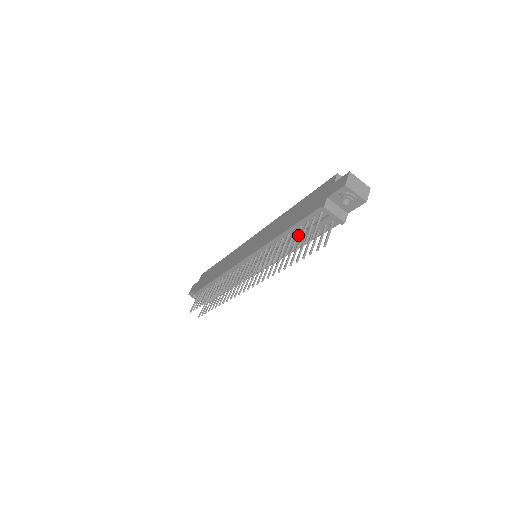
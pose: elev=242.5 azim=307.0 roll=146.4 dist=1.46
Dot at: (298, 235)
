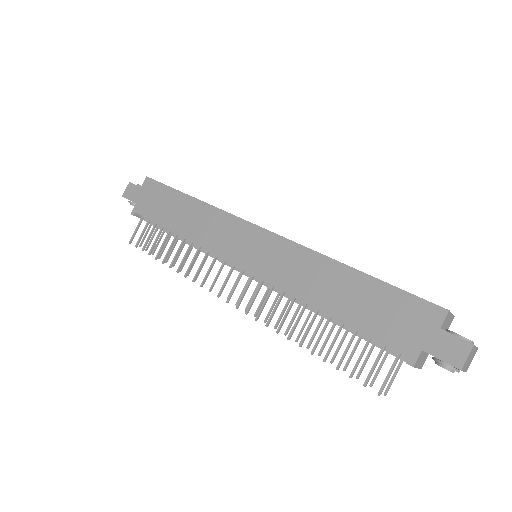
Dot at: (350, 345)
